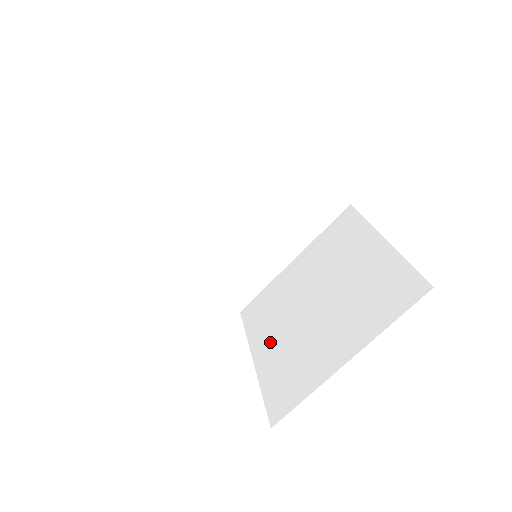
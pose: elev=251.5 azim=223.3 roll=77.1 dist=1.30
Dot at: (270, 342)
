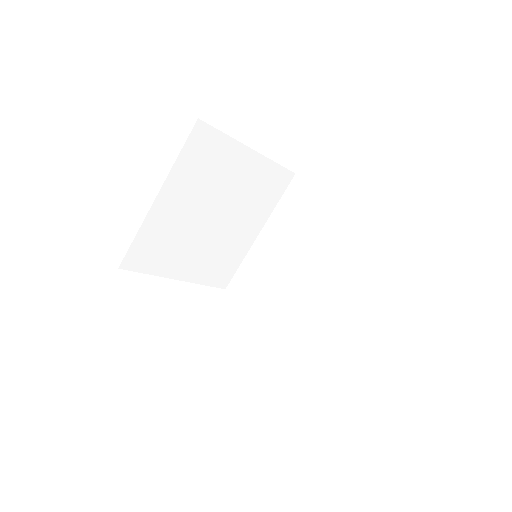
Dot at: (272, 311)
